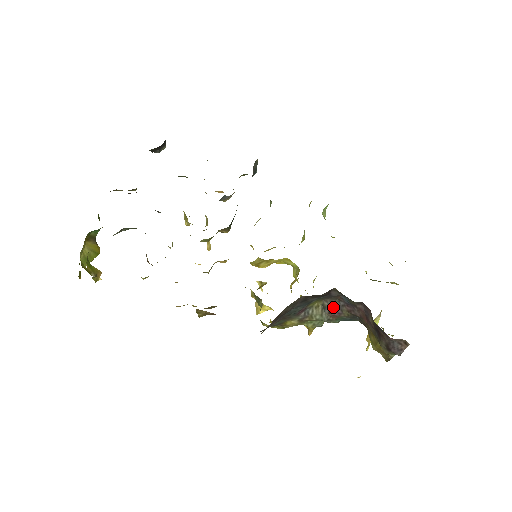
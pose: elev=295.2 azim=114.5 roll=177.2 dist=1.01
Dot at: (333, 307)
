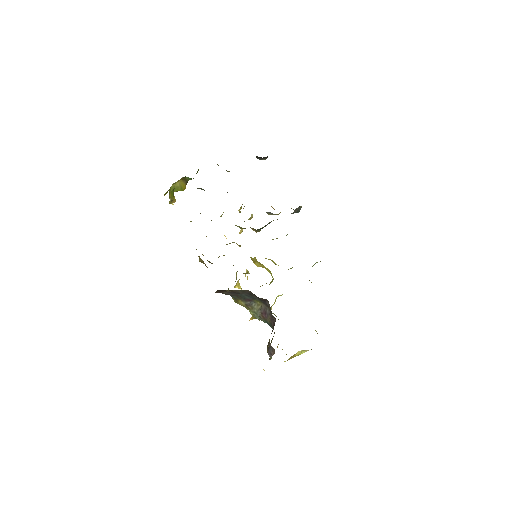
Dot at: (265, 311)
